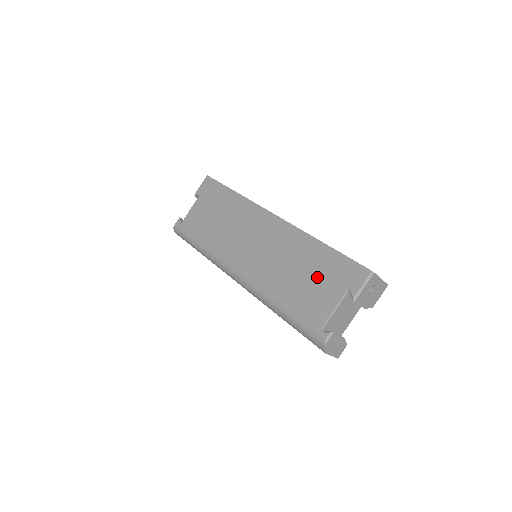
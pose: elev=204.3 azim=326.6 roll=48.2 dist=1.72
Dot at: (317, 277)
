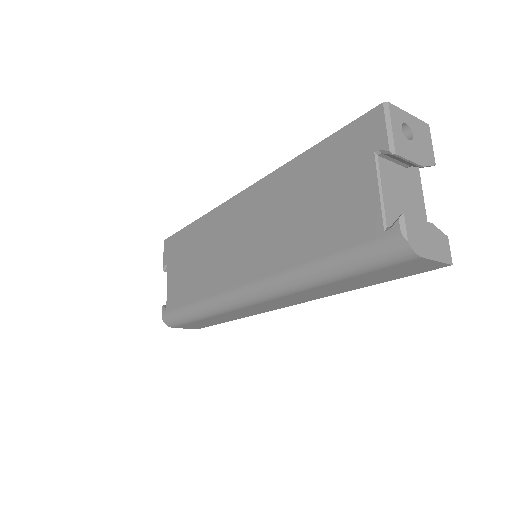
Dot at: (328, 186)
